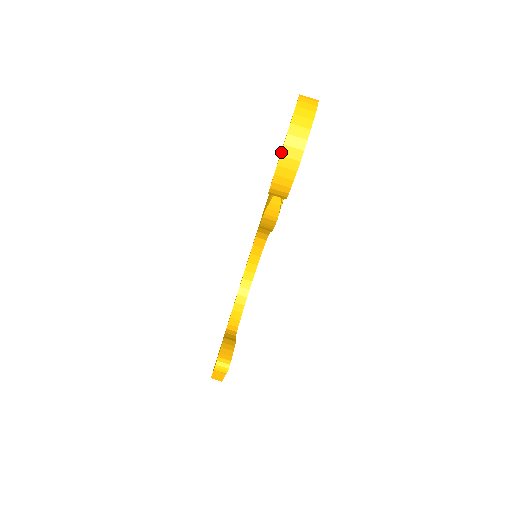
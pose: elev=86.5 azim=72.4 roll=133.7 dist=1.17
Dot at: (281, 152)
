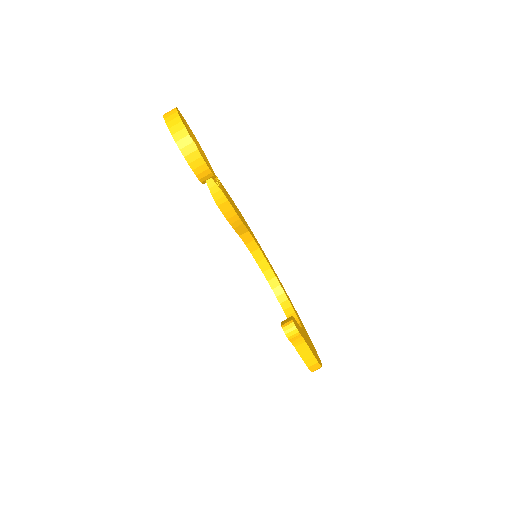
Dot at: (174, 140)
